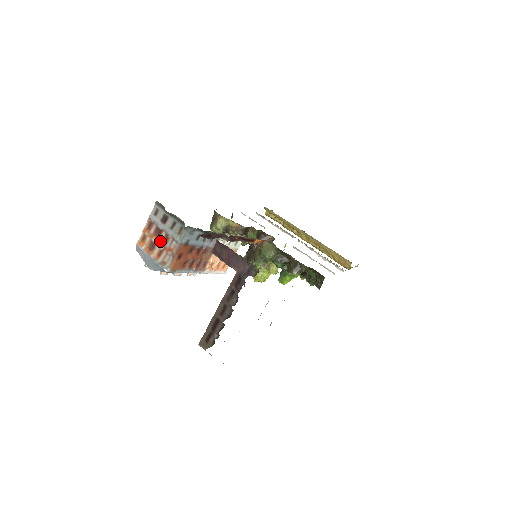
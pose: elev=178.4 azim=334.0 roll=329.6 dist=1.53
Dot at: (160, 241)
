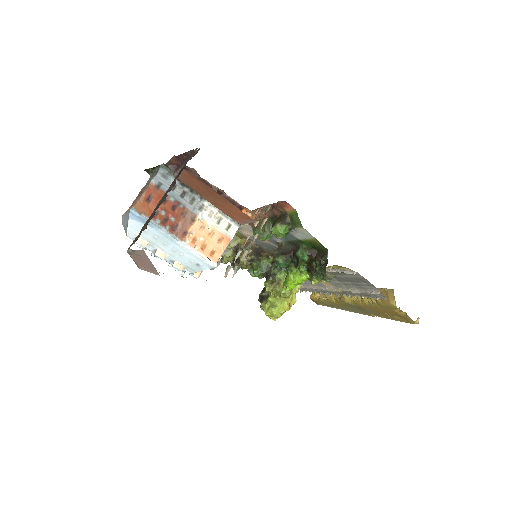
Dot at: (139, 196)
